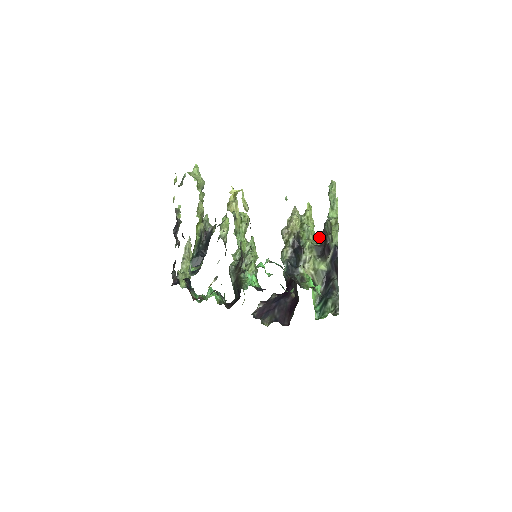
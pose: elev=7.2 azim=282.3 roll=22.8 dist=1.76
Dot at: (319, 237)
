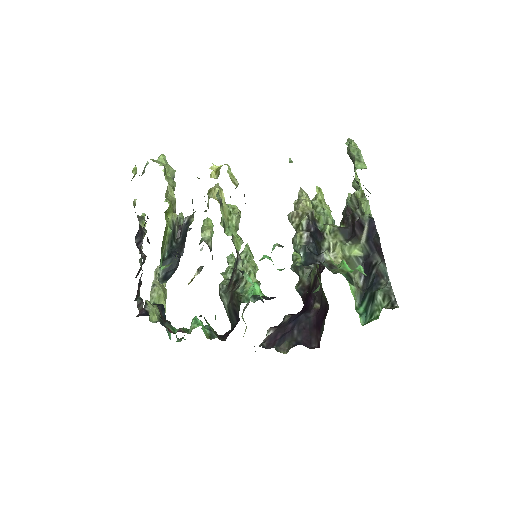
Dot at: (341, 220)
